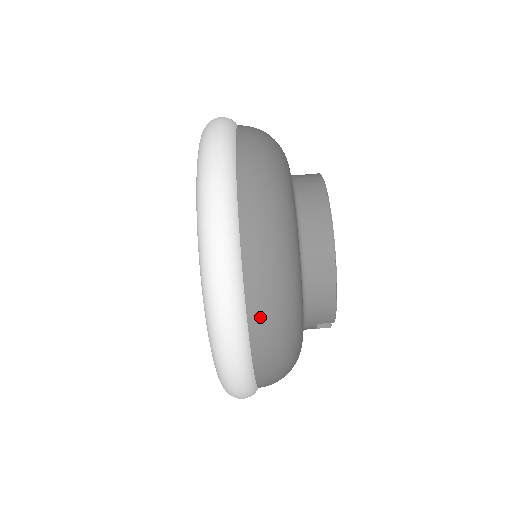
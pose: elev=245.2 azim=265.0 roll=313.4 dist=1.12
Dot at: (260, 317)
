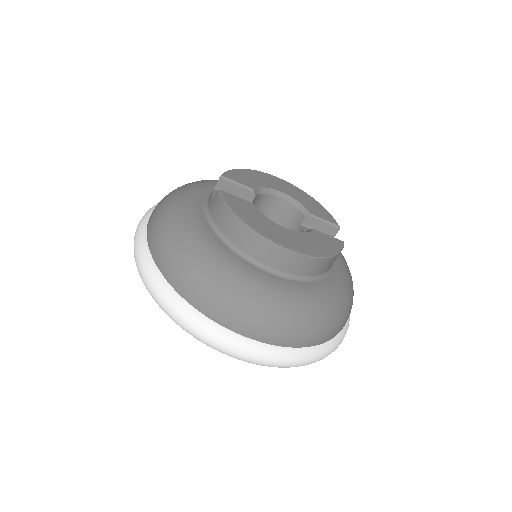
Dot at: (329, 335)
